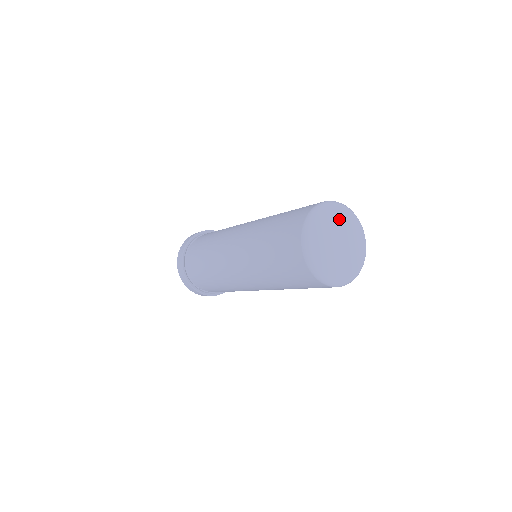
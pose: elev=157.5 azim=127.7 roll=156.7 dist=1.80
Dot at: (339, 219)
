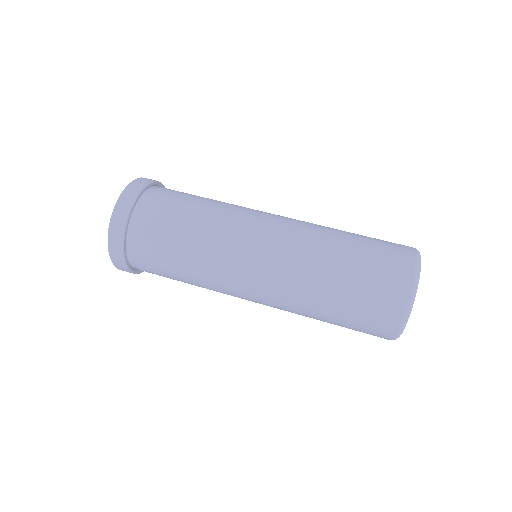
Dot at: occluded
